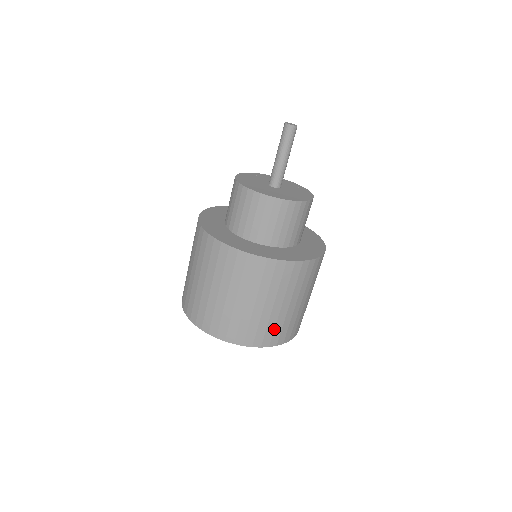
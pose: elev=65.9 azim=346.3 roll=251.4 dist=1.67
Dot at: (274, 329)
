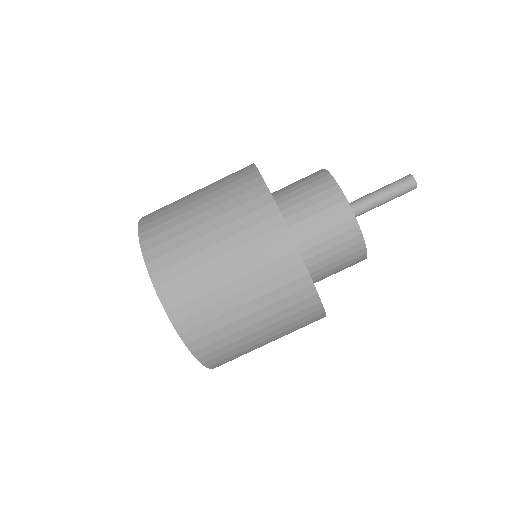
Dot at: (201, 310)
